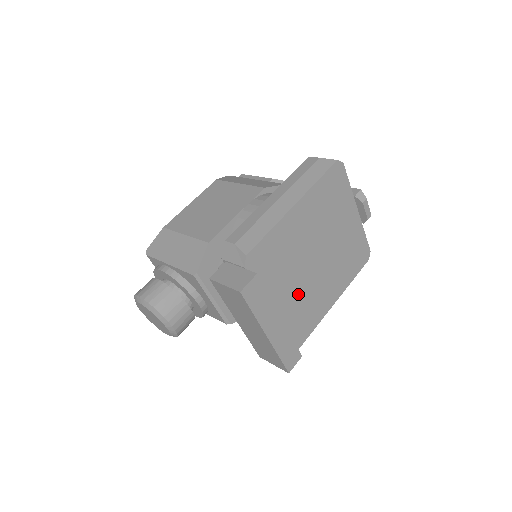
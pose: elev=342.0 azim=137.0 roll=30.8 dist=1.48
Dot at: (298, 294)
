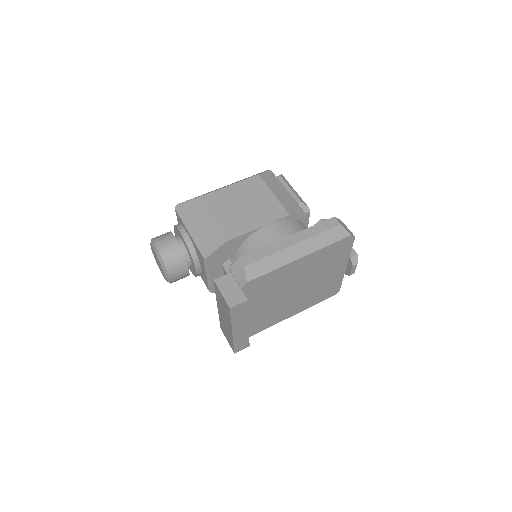
Dot at: (270, 307)
